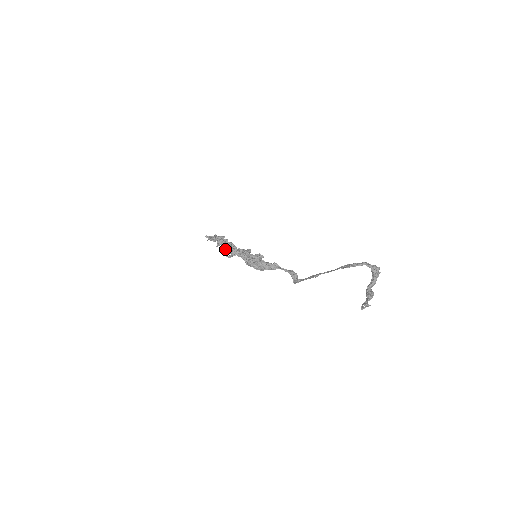
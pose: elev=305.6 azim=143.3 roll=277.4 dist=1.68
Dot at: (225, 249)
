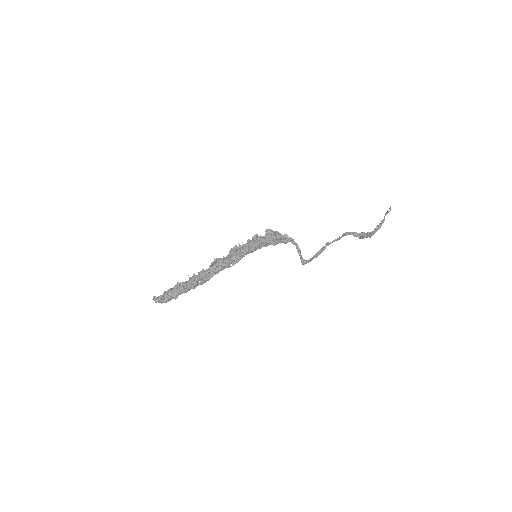
Dot at: (217, 258)
